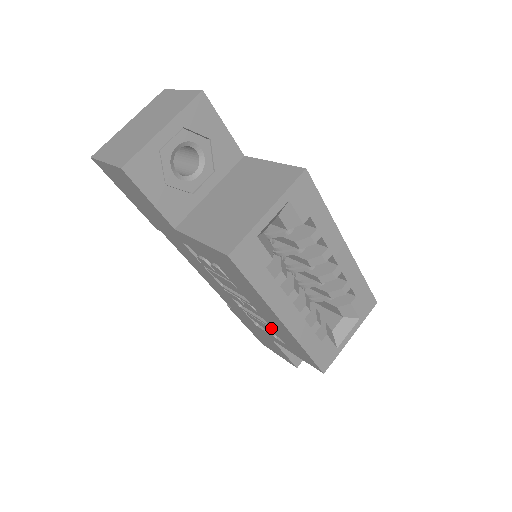
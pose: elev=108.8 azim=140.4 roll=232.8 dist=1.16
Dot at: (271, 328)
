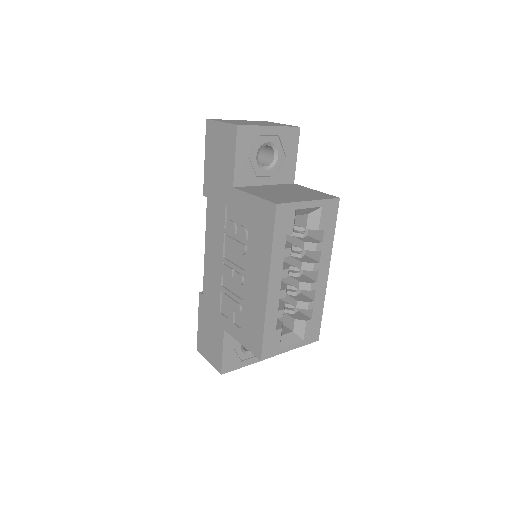
Dot at: (240, 307)
